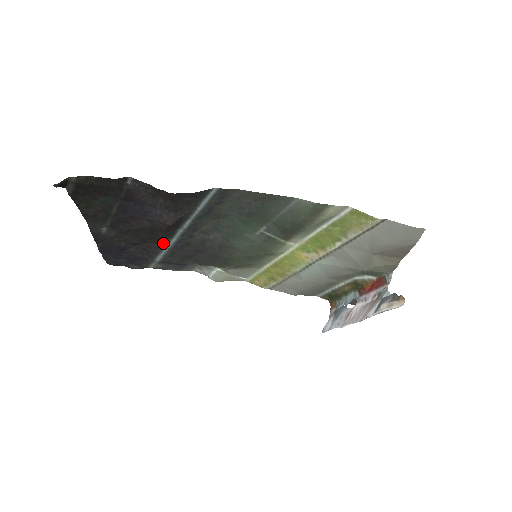
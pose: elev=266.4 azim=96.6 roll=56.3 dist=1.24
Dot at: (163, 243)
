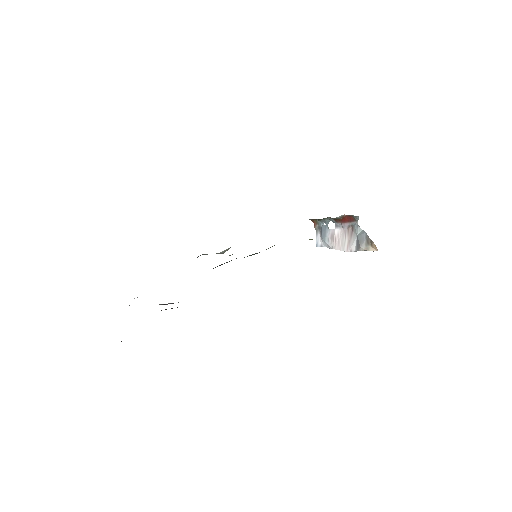
Dot at: occluded
